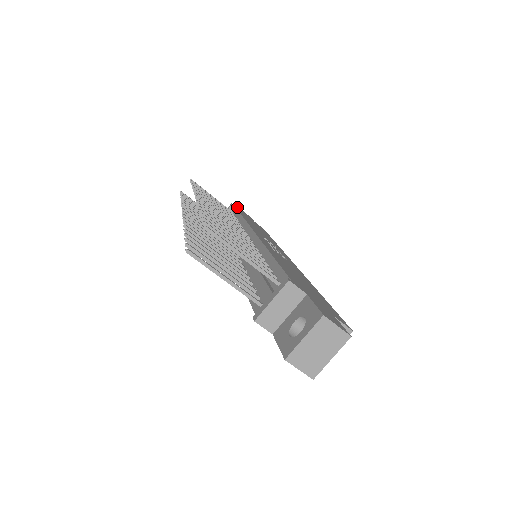
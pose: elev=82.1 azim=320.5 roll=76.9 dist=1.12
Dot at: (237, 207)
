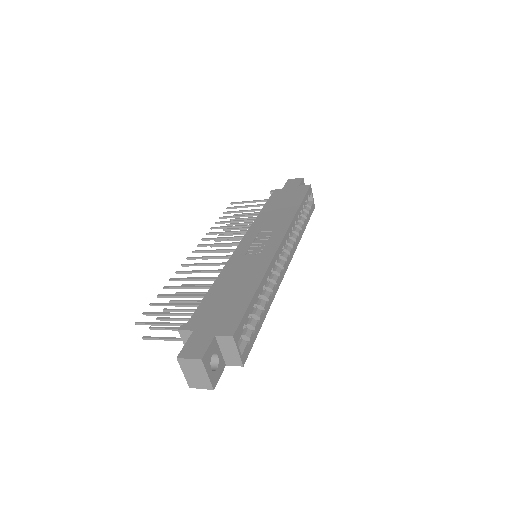
Dot at: (287, 181)
